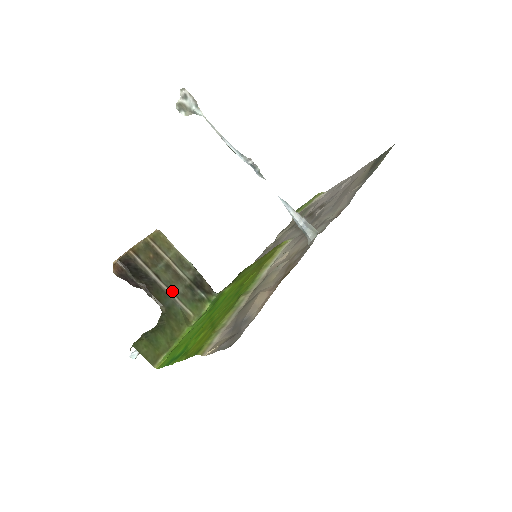
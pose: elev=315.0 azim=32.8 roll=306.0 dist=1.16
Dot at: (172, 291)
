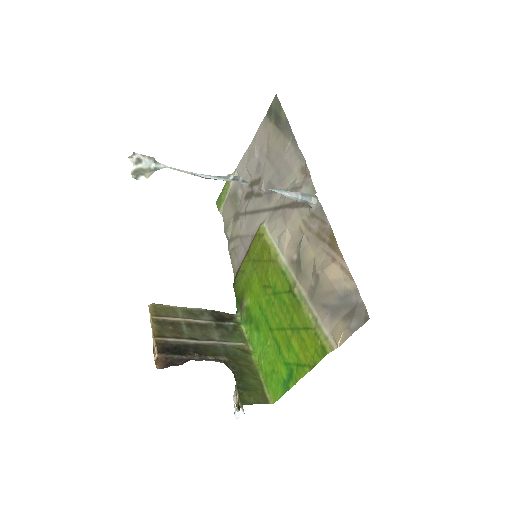
Dot at: (214, 340)
